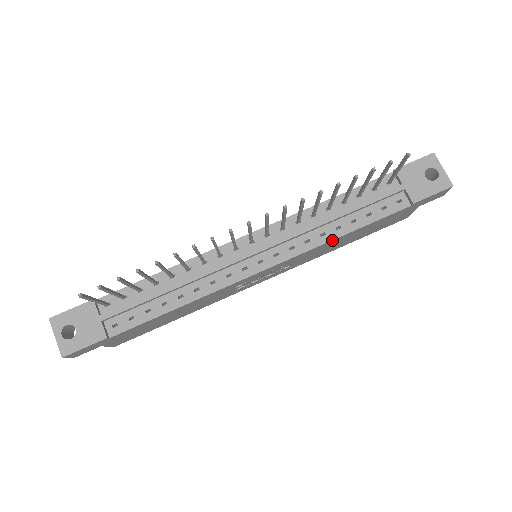
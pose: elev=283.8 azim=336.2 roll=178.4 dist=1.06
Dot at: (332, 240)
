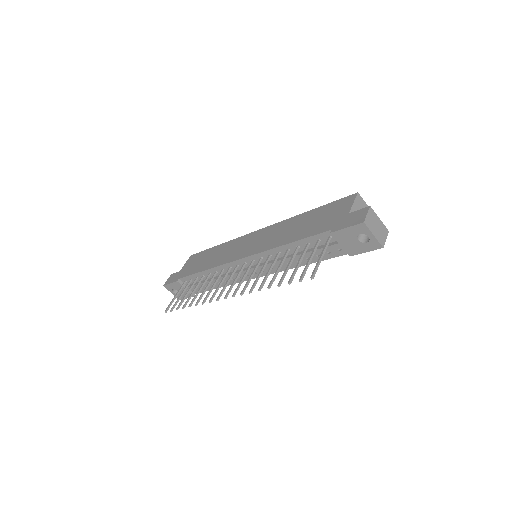
Dot at: occluded
